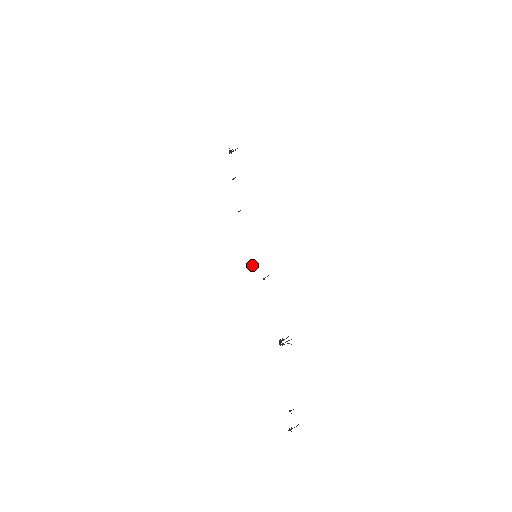
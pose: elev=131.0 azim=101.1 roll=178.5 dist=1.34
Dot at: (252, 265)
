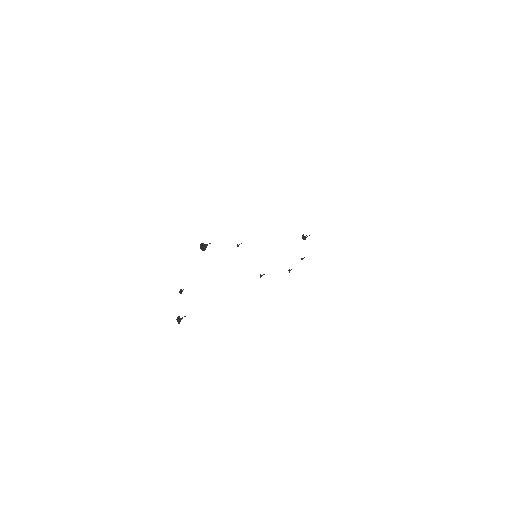
Dot at: (260, 277)
